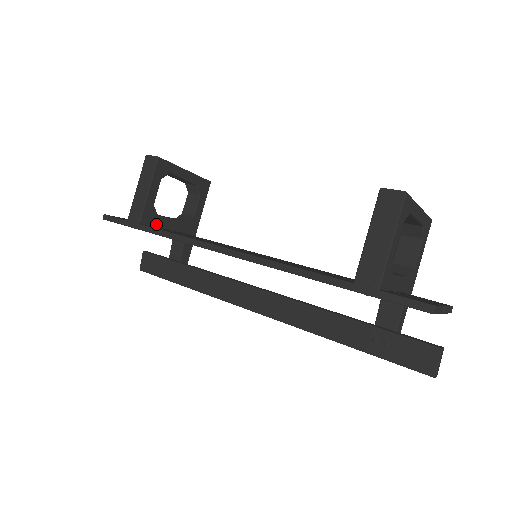
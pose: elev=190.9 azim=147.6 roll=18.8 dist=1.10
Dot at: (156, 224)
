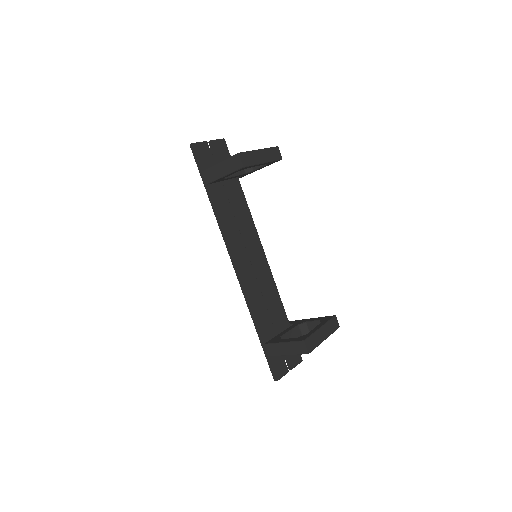
Dot at: (220, 181)
